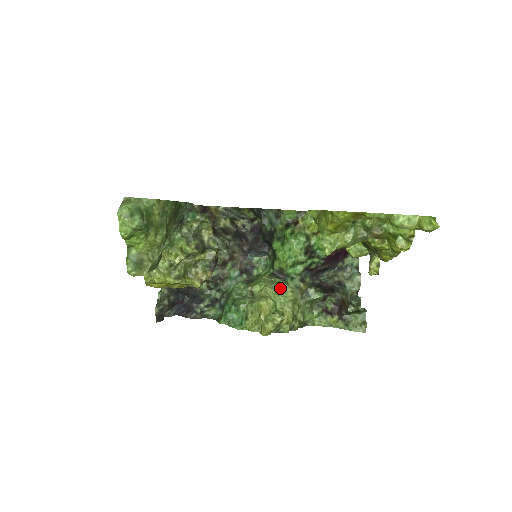
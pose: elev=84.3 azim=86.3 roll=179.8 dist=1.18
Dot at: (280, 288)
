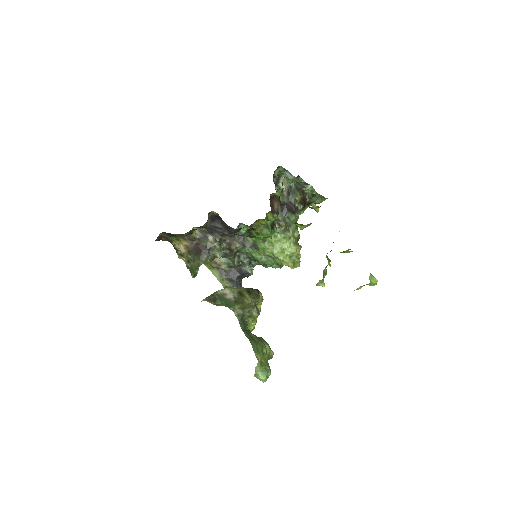
Dot at: (278, 243)
